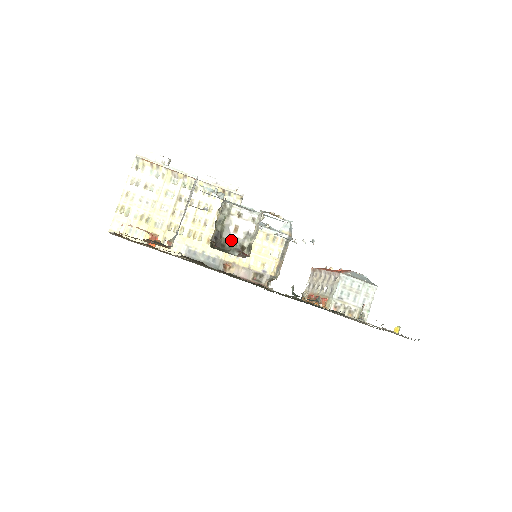
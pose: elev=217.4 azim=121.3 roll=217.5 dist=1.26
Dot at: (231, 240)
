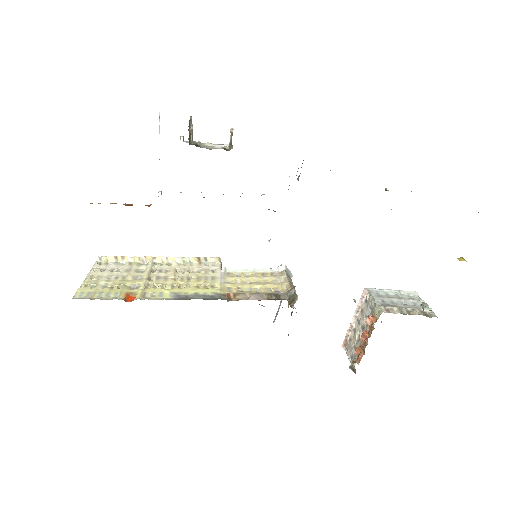
Dot at: (211, 149)
